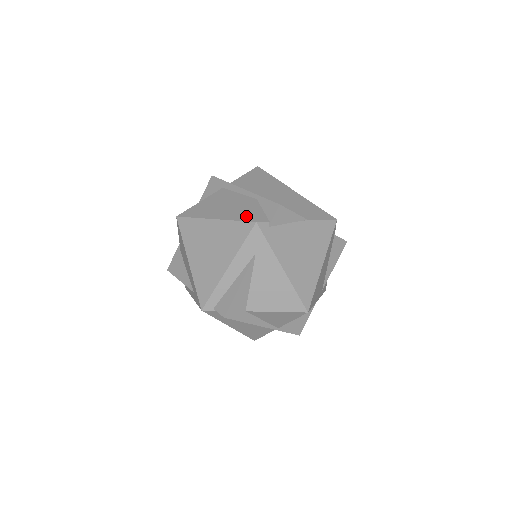
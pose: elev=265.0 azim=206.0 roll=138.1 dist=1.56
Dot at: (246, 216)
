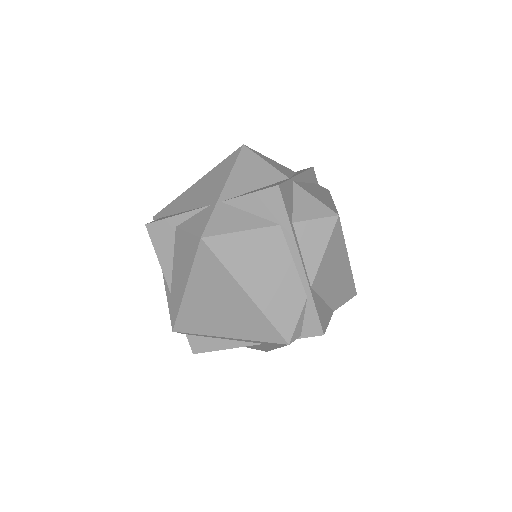
Dot at: (283, 324)
